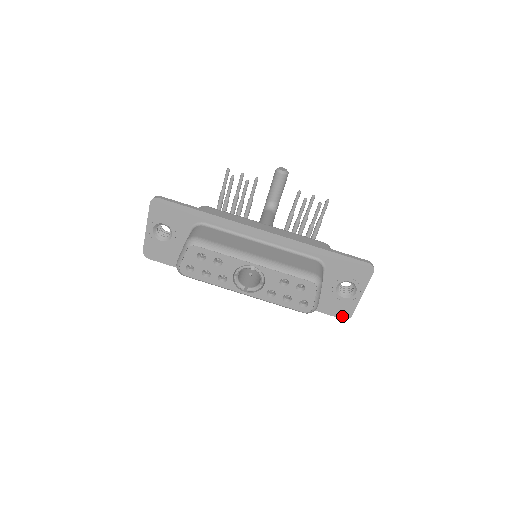
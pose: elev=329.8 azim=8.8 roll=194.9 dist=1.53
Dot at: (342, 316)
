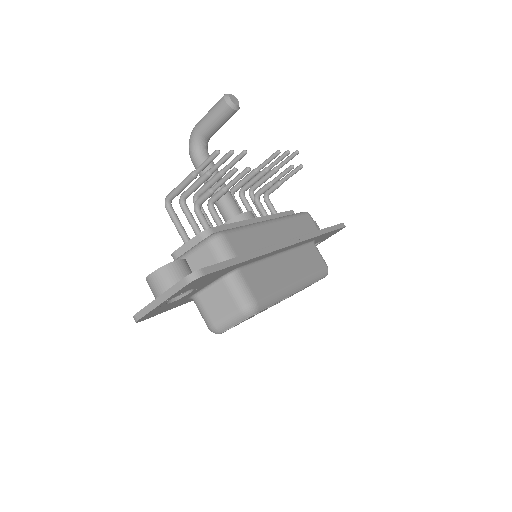
Dot at: occluded
